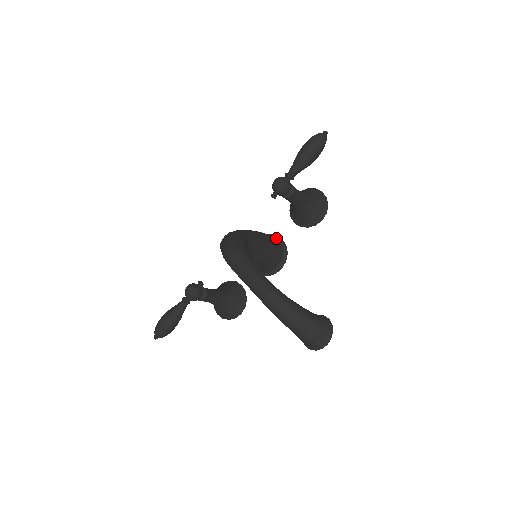
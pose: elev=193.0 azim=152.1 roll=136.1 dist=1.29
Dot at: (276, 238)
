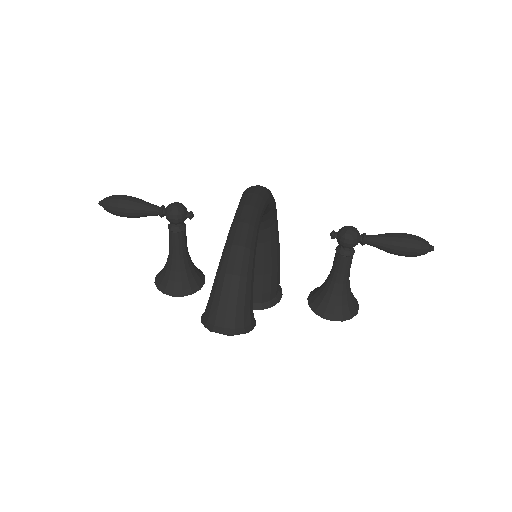
Dot at: (279, 288)
